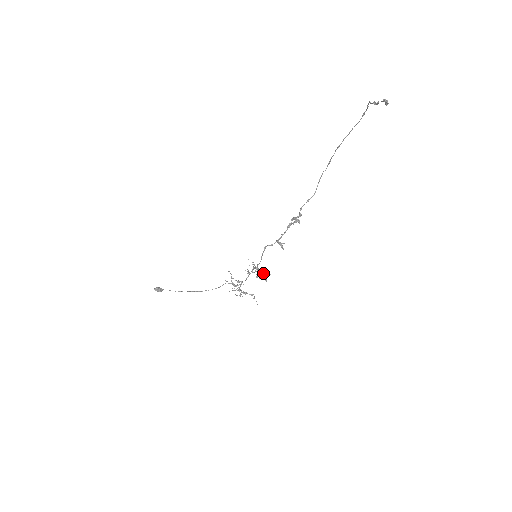
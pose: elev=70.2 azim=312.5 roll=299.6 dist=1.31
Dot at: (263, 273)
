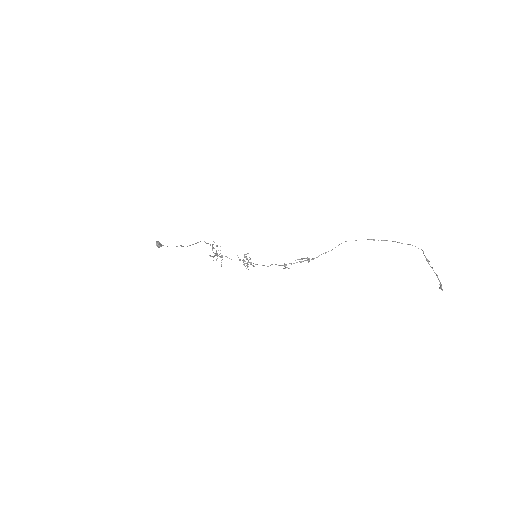
Dot at: (250, 264)
